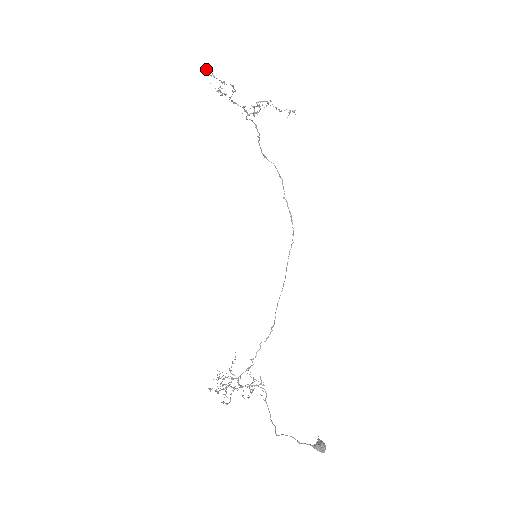
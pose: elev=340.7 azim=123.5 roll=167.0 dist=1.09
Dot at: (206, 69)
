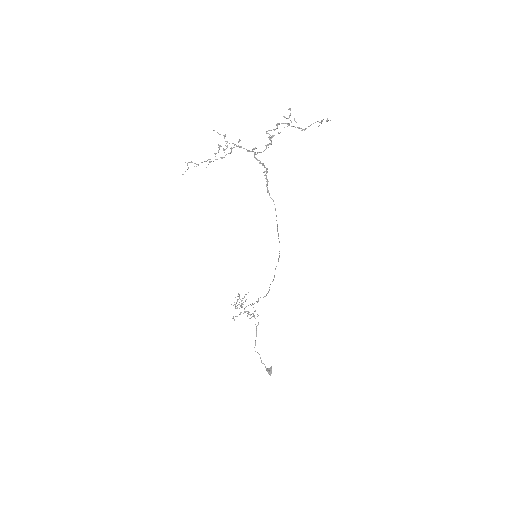
Dot at: (182, 174)
